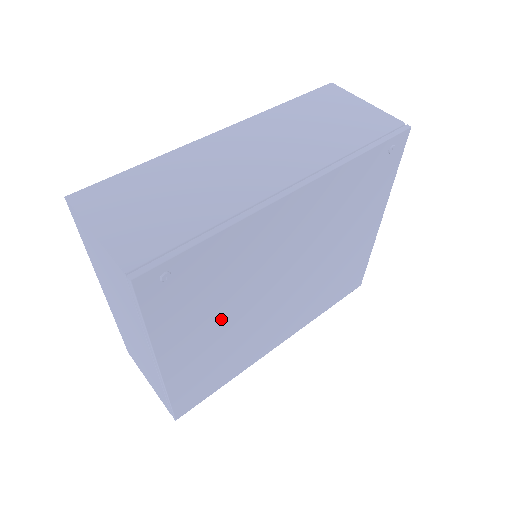
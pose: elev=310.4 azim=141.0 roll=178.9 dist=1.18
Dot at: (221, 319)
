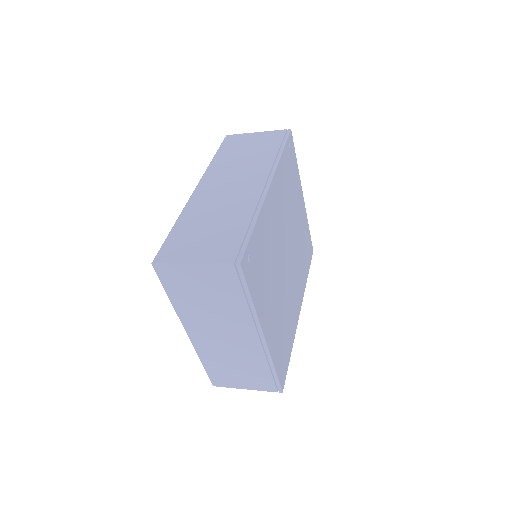
Dot at: (274, 291)
